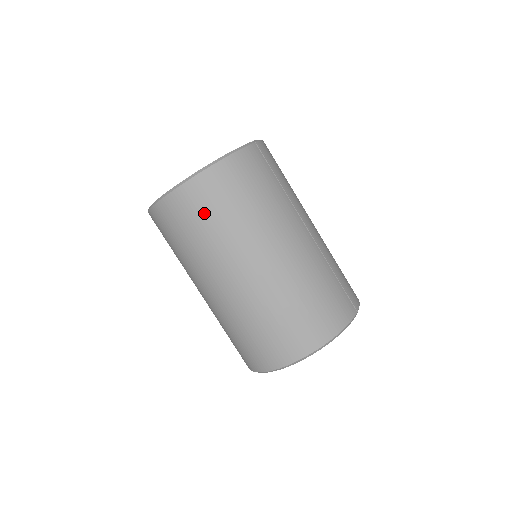
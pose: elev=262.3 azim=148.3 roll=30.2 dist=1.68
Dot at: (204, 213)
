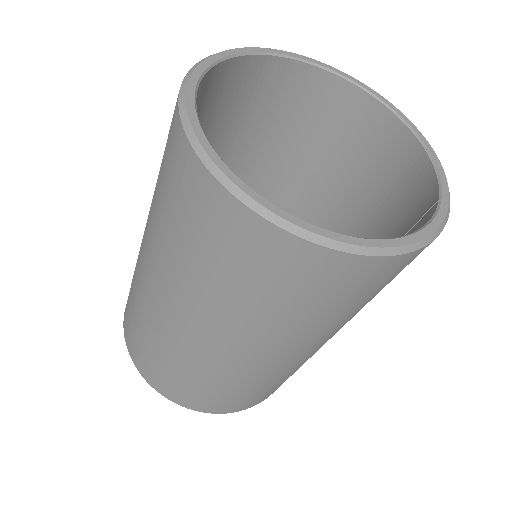
Dot at: (297, 292)
